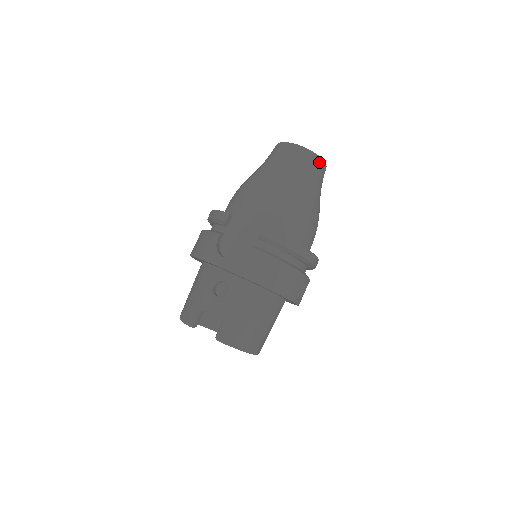
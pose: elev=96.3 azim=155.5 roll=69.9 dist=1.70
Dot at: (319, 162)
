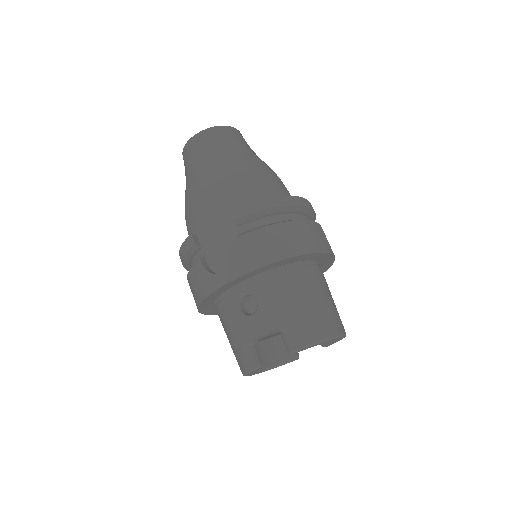
Dot at: (228, 130)
